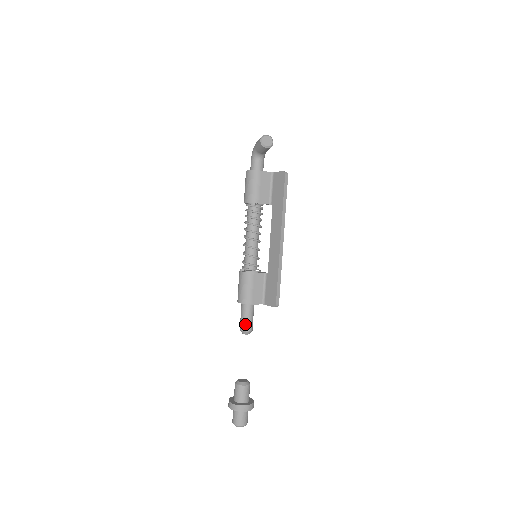
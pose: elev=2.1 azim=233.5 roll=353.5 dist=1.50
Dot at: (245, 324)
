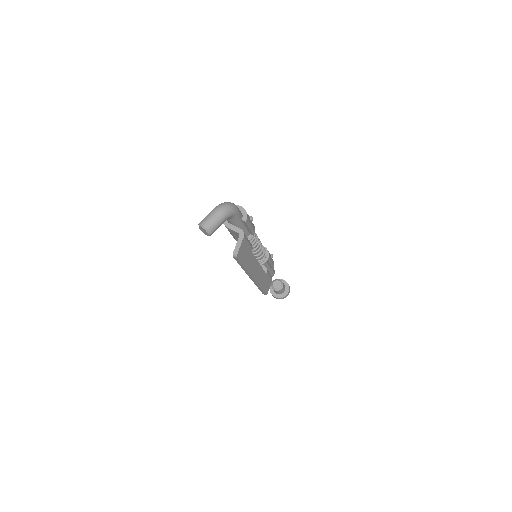
Dot at: occluded
